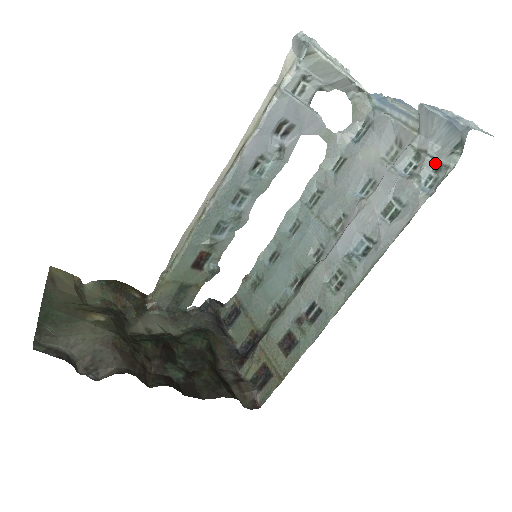
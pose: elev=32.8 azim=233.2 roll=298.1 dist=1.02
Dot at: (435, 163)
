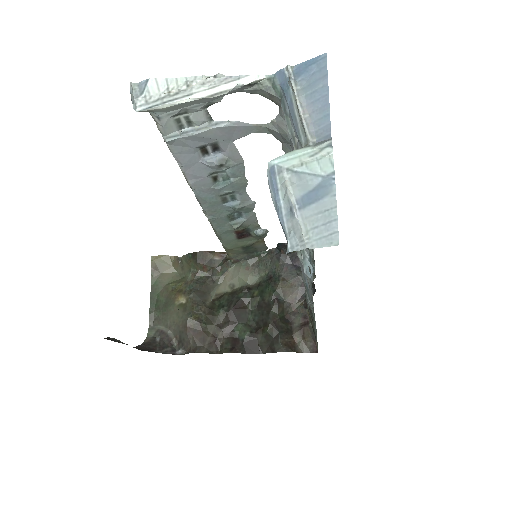
Dot at: occluded
